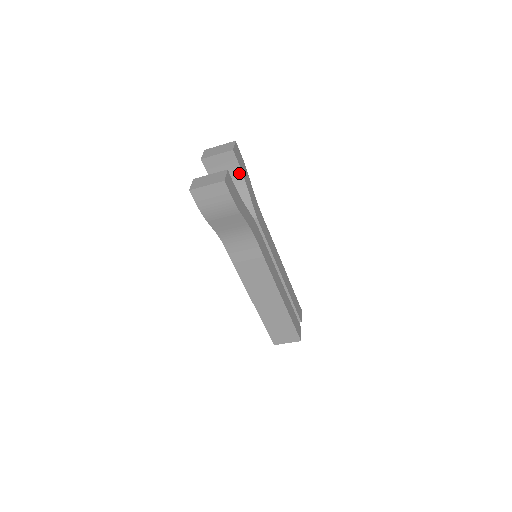
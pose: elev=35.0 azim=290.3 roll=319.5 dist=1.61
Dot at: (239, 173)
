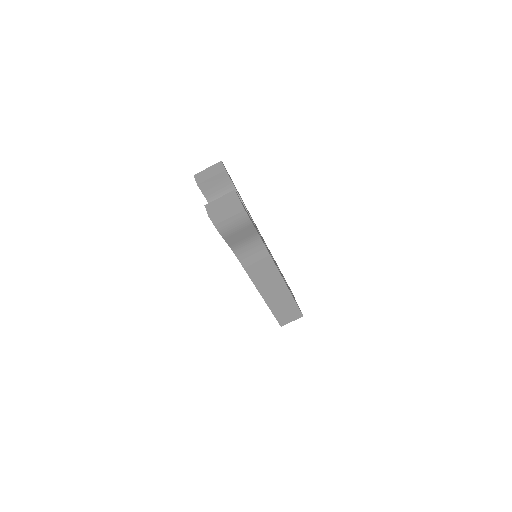
Dot at: (232, 189)
